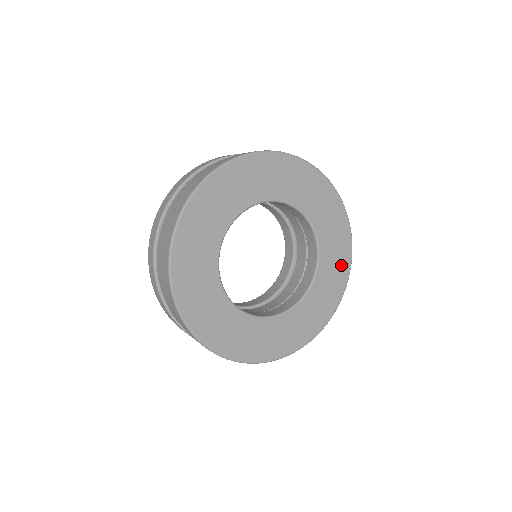
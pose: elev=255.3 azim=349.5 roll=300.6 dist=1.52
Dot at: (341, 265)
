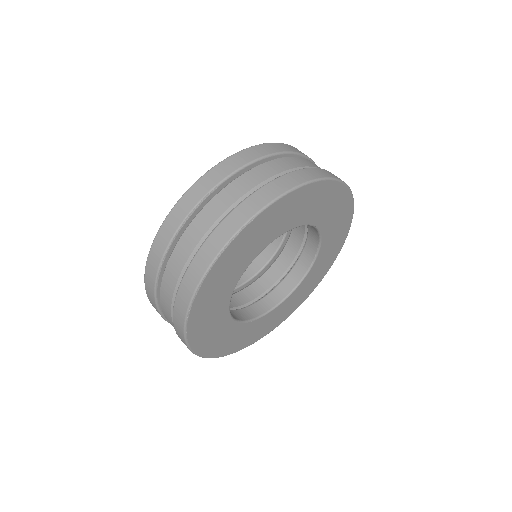
Dot at: (271, 326)
